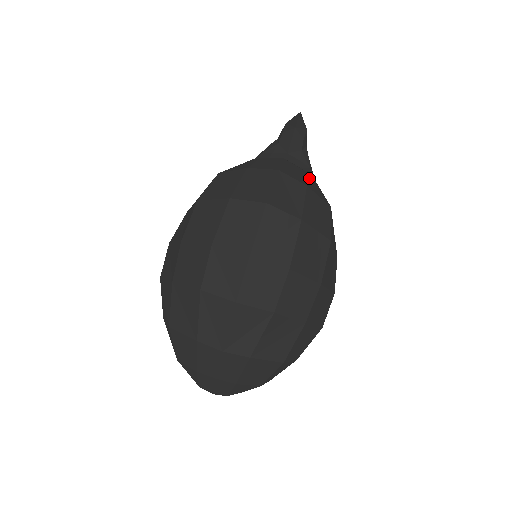
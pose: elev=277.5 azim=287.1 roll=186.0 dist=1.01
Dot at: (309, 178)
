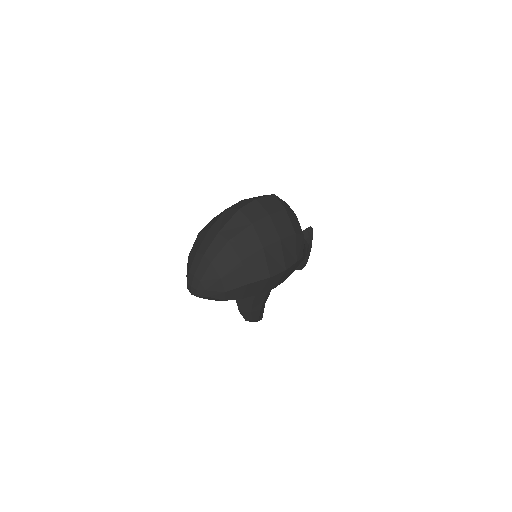
Dot at: occluded
